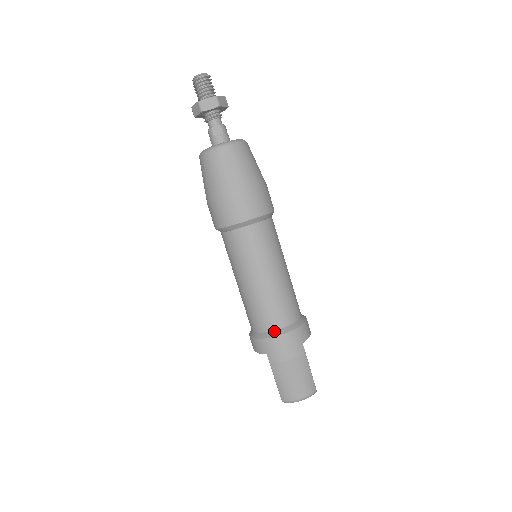
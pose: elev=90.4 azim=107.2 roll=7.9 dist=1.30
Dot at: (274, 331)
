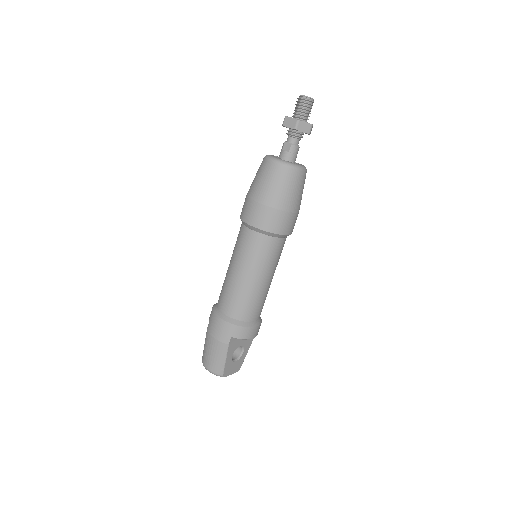
Dot at: (221, 312)
